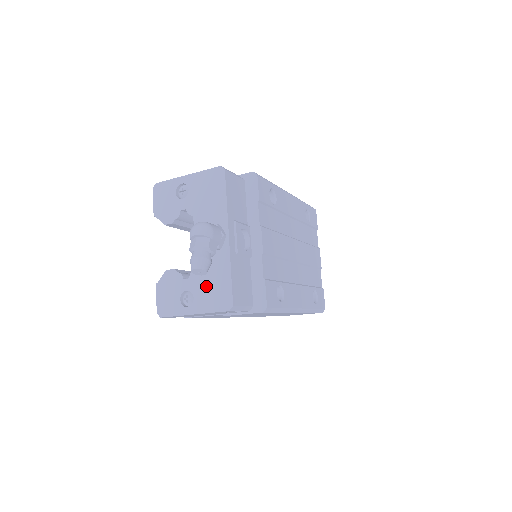
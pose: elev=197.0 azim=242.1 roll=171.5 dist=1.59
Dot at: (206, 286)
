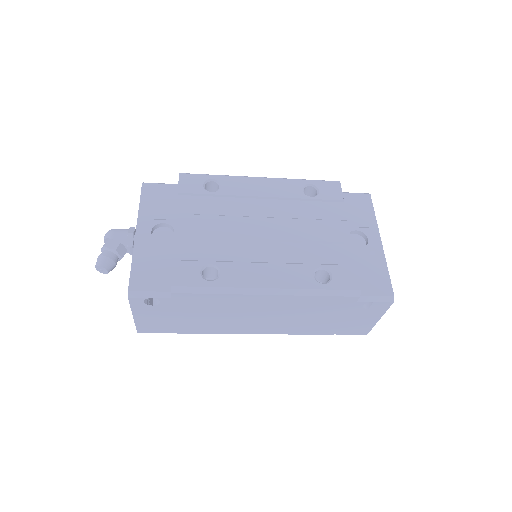
Dot at: occluded
